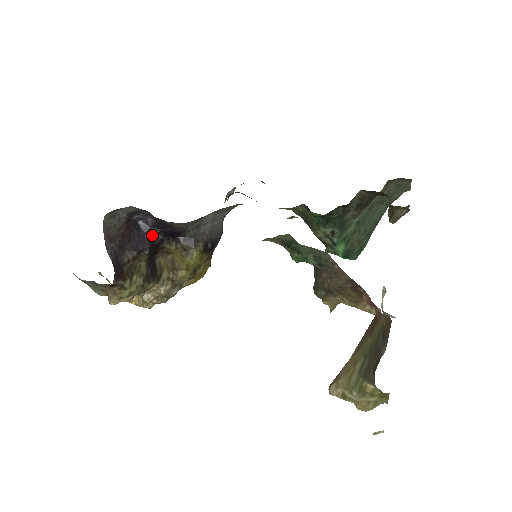
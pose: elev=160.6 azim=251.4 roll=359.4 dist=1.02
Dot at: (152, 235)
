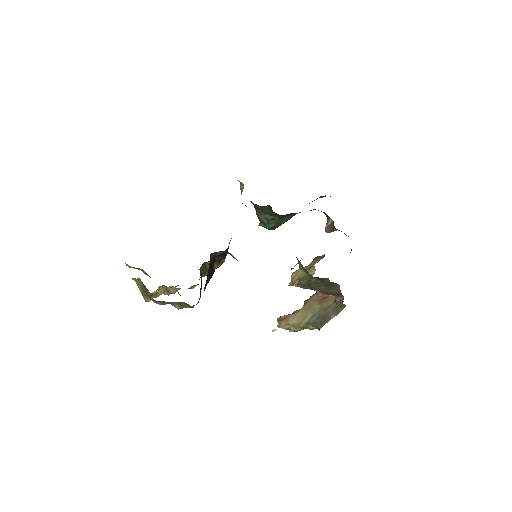
Dot at: (214, 261)
